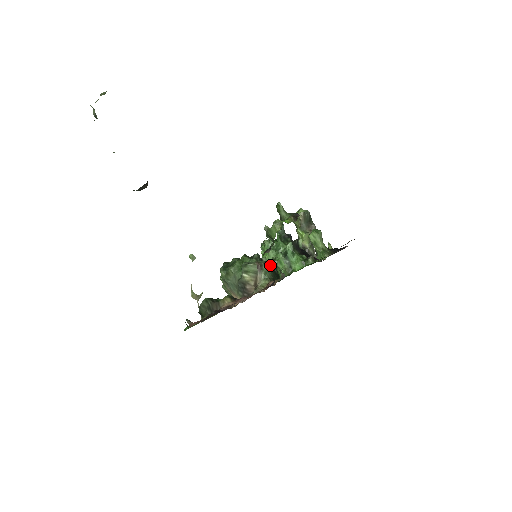
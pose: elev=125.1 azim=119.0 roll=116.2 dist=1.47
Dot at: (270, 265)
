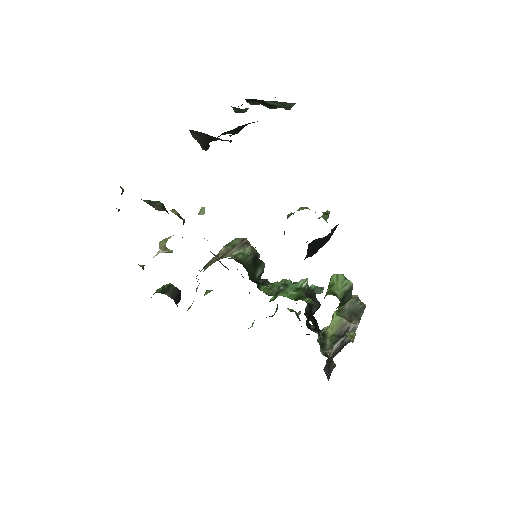
Dot at: (258, 263)
